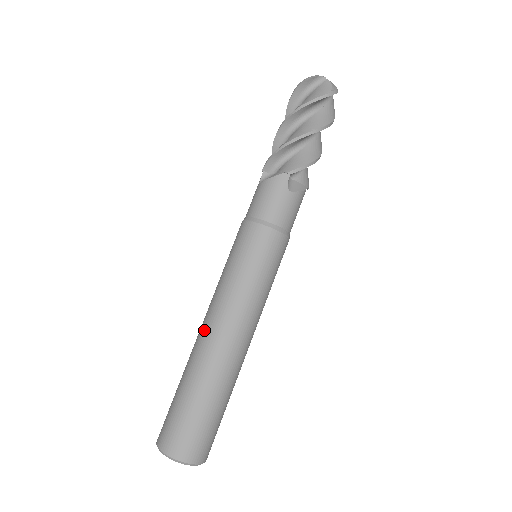
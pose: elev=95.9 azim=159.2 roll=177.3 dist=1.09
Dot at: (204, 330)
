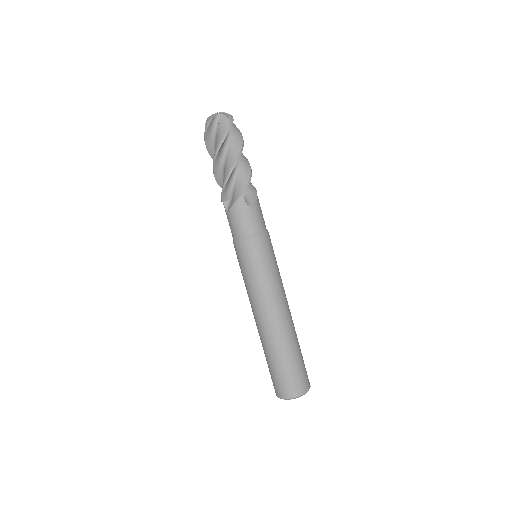
Dot at: (259, 321)
